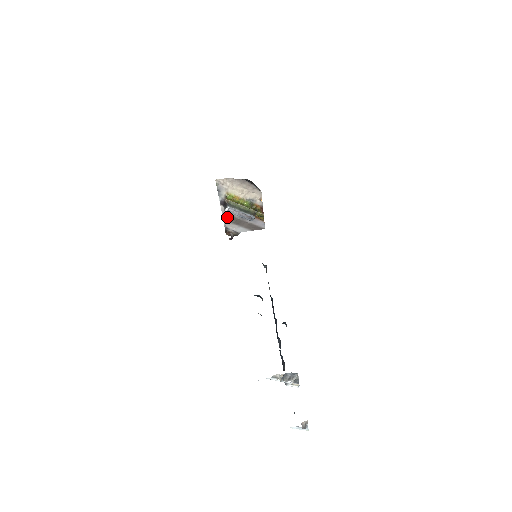
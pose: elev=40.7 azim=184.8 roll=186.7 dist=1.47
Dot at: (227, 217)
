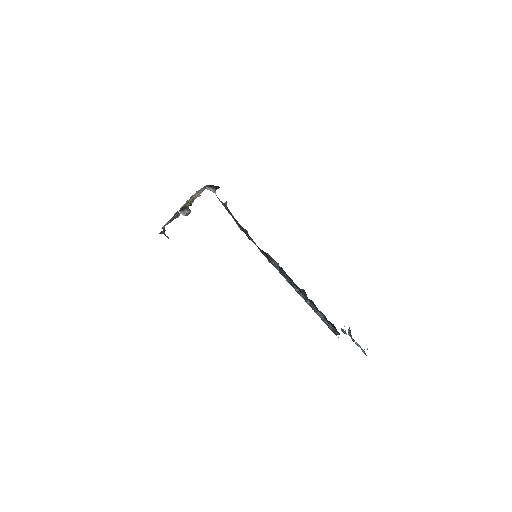
Dot at: occluded
